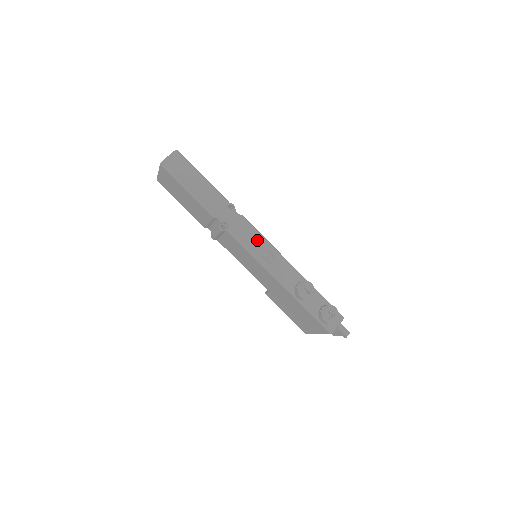
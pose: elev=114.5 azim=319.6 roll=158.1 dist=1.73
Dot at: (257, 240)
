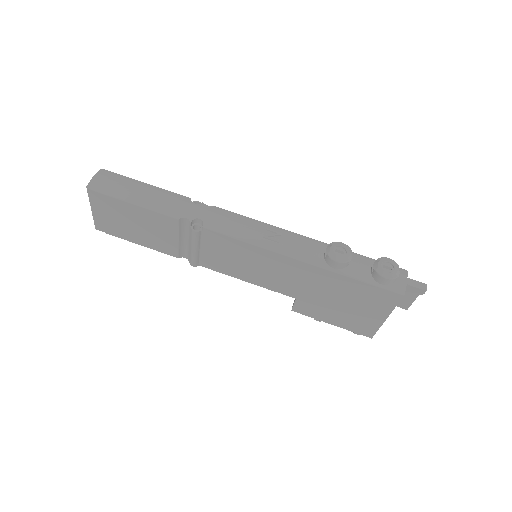
Dot at: (246, 224)
